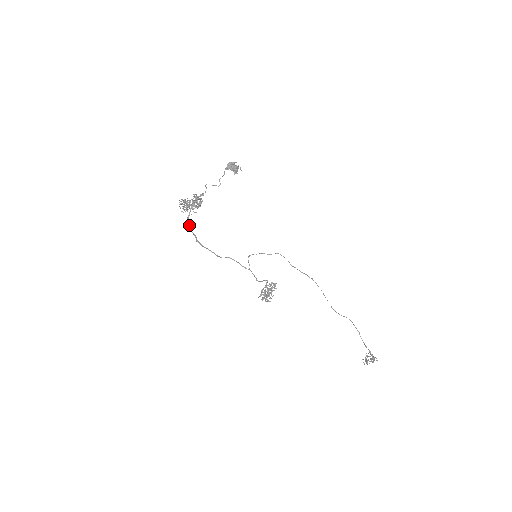
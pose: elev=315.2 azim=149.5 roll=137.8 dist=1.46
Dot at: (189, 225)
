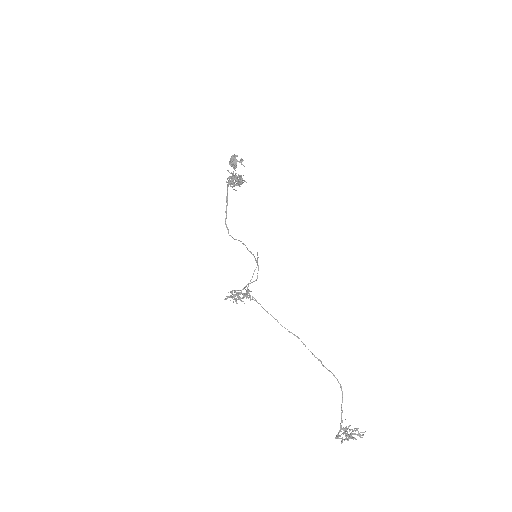
Dot at: (226, 202)
